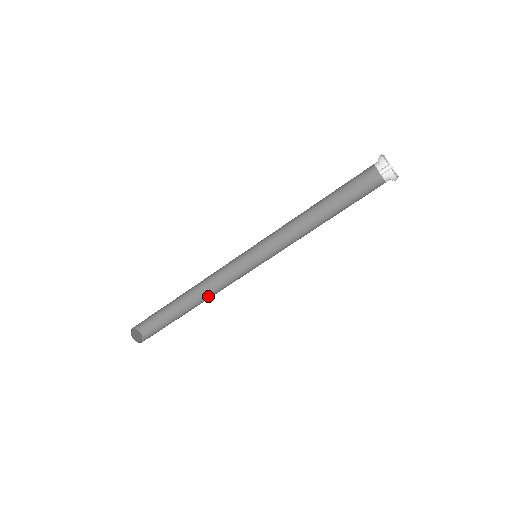
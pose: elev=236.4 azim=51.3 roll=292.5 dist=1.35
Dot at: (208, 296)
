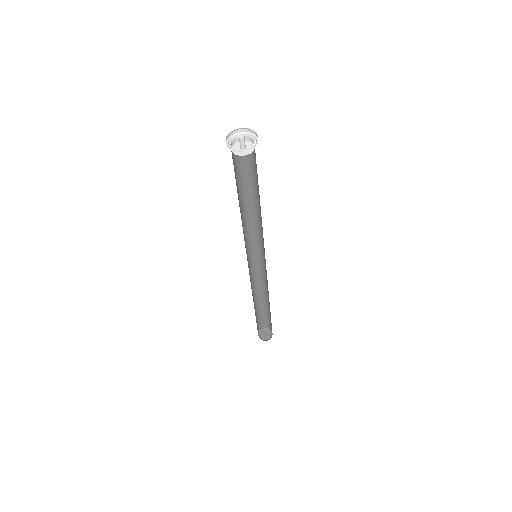
Dot at: (267, 291)
